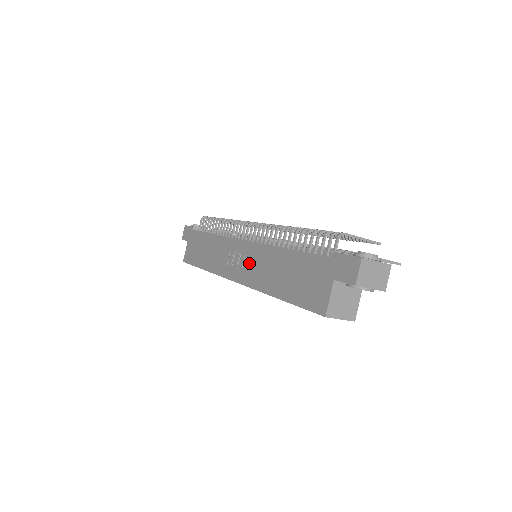
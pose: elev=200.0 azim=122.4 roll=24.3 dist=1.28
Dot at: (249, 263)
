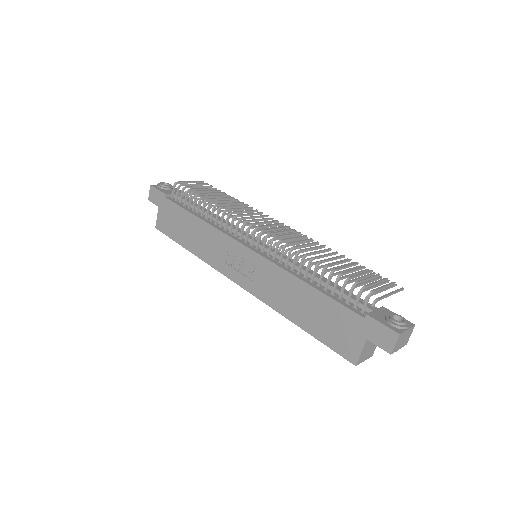
Dot at: (257, 275)
